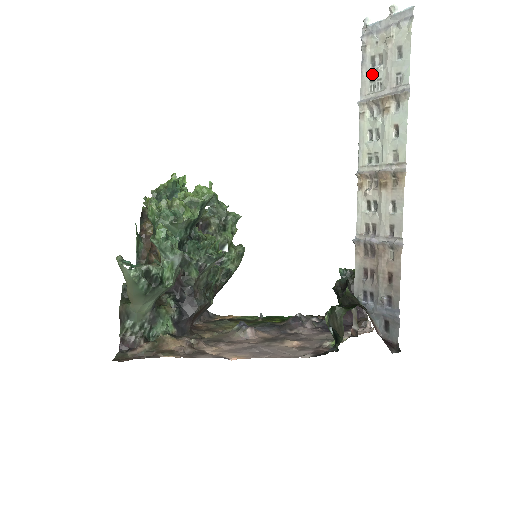
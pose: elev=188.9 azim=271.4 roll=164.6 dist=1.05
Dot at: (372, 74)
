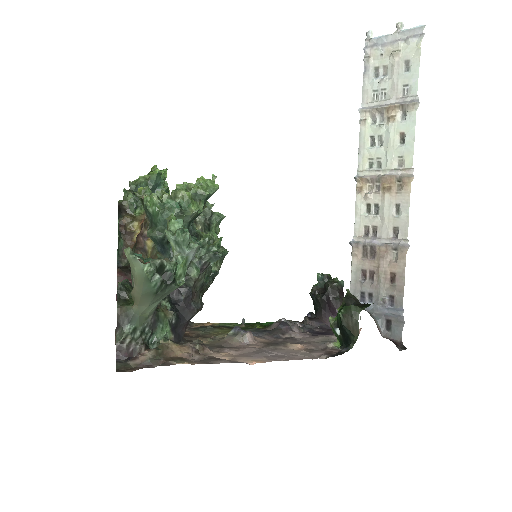
Dot at: (376, 84)
